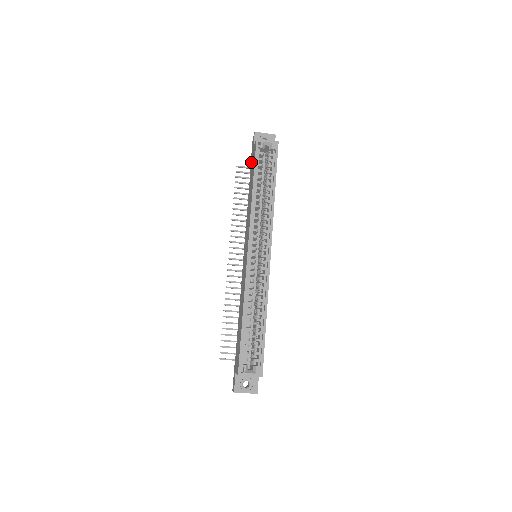
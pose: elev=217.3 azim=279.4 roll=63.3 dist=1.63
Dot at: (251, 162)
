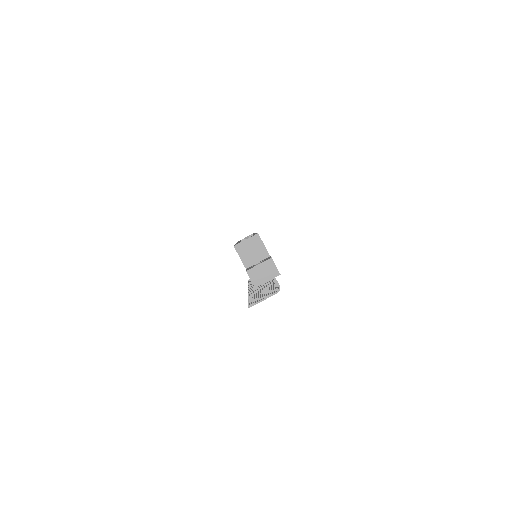
Dot at: occluded
